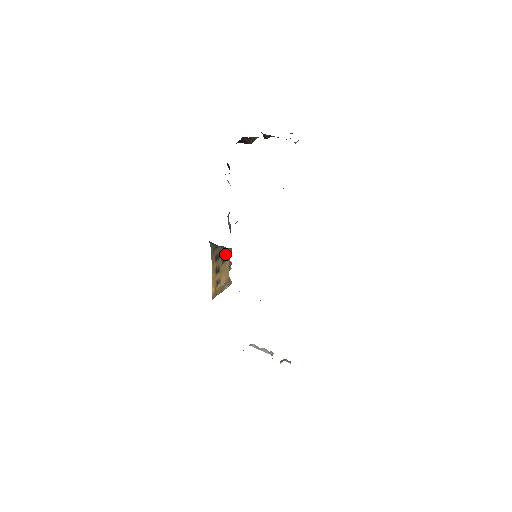
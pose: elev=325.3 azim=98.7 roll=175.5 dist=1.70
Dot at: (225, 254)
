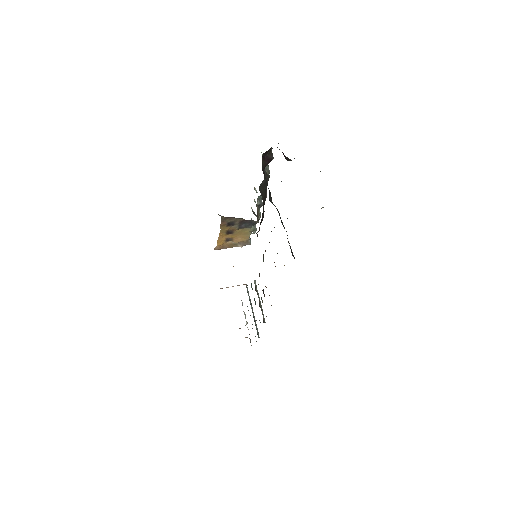
Dot at: (247, 222)
